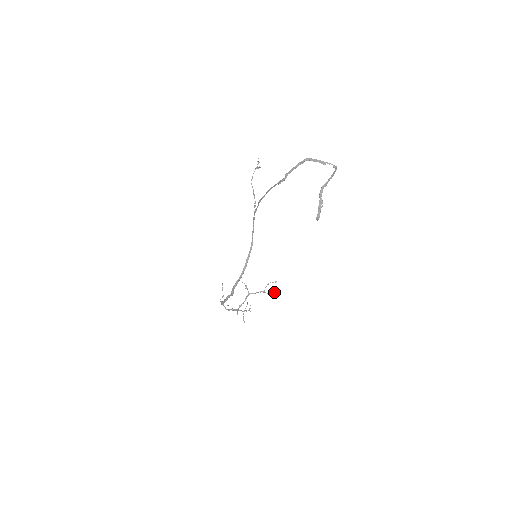
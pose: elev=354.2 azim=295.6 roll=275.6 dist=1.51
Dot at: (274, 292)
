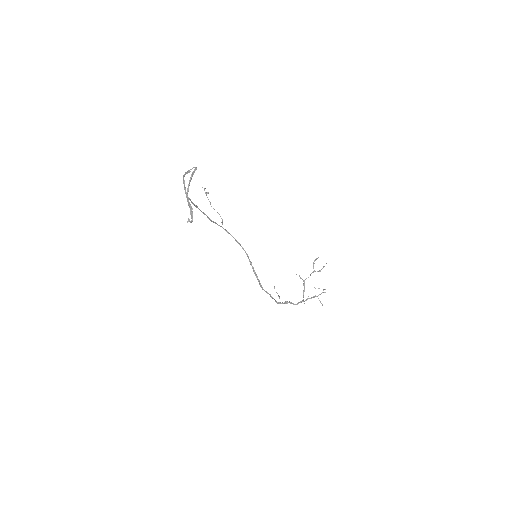
Dot at: (323, 266)
